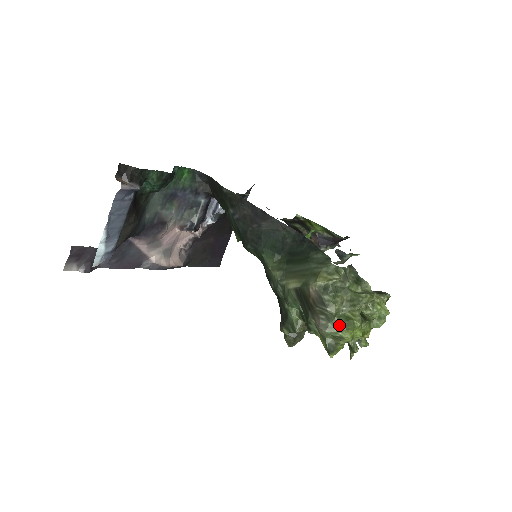
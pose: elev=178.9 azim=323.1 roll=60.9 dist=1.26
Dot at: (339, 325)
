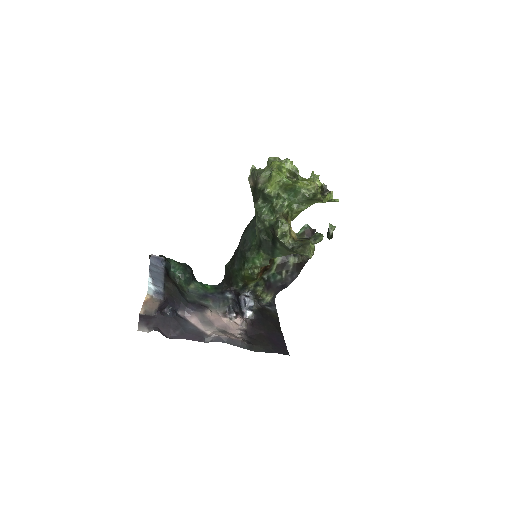
Dot at: (267, 169)
